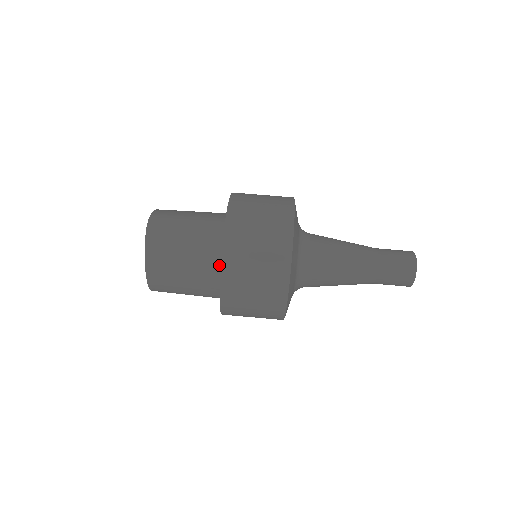
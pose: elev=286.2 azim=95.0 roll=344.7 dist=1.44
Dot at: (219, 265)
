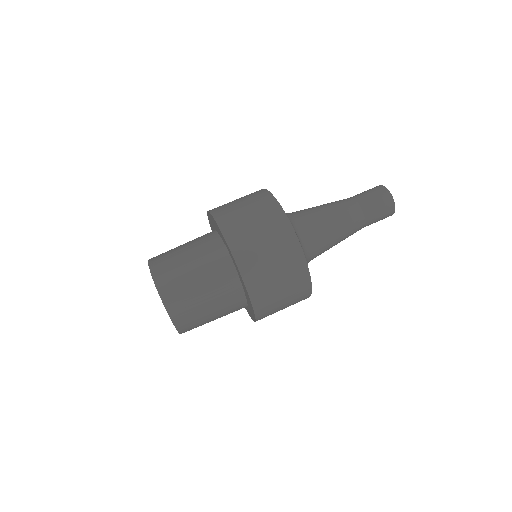
Dot at: (240, 290)
